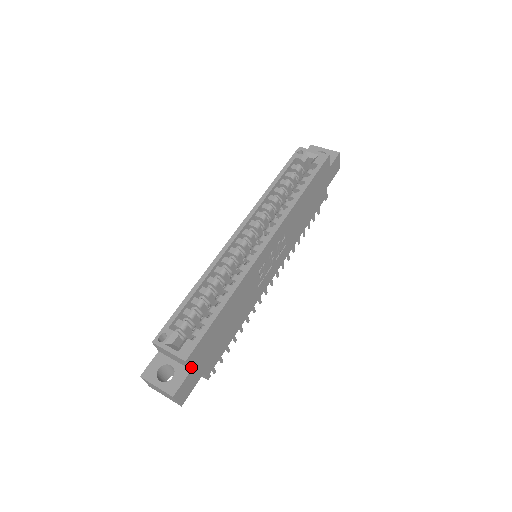
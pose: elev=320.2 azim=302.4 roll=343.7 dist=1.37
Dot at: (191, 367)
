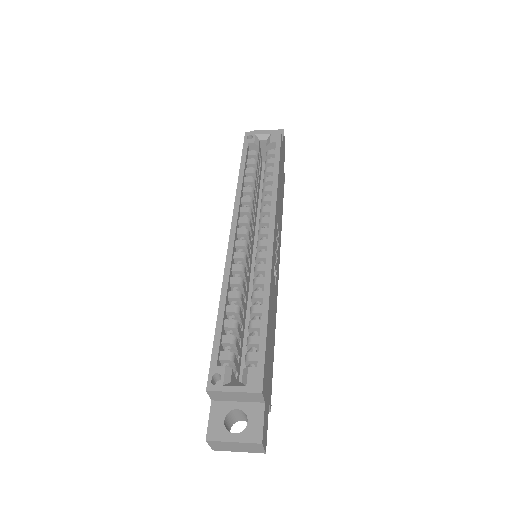
Dot at: (264, 399)
